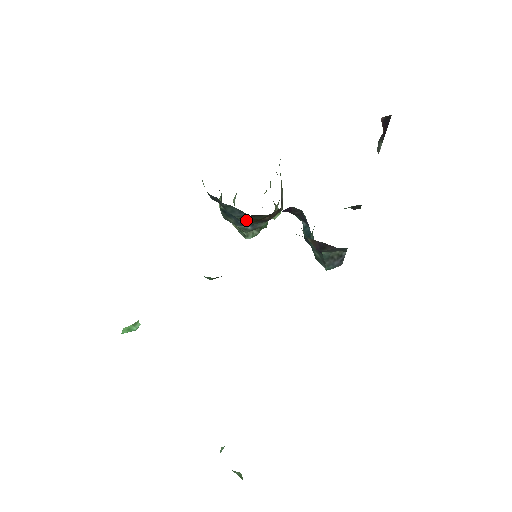
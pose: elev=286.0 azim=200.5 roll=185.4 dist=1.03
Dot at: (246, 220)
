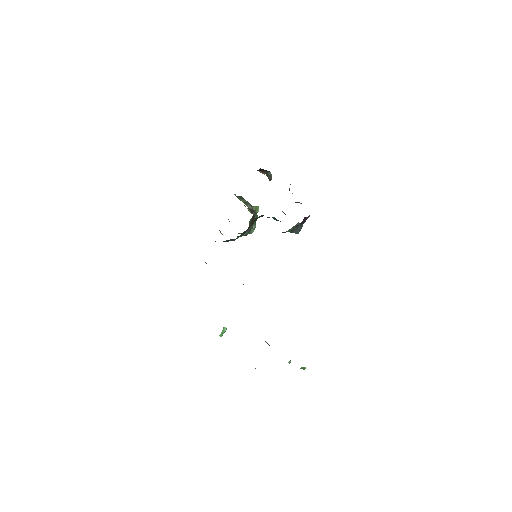
Dot at: (240, 235)
